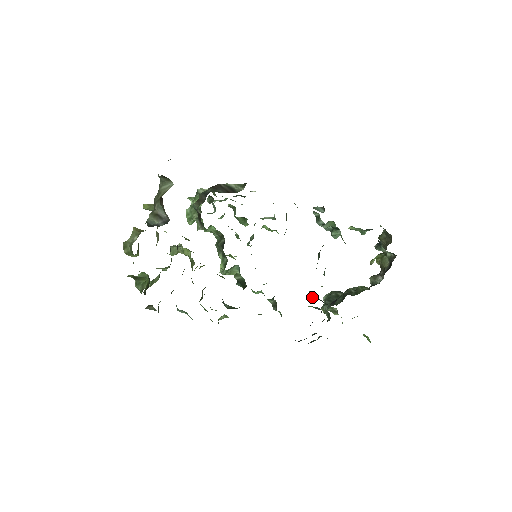
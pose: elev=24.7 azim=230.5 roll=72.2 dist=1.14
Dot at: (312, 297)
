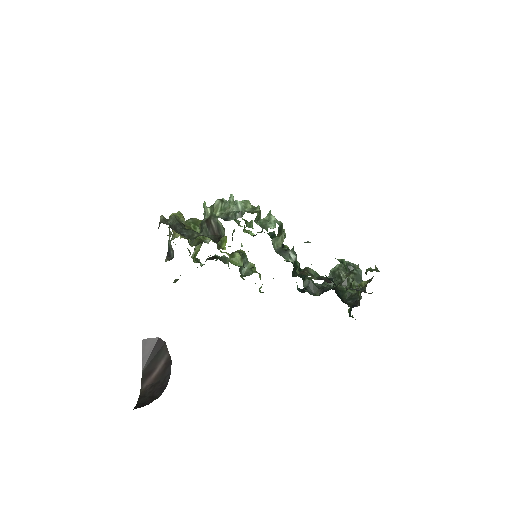
Dot at: (305, 283)
